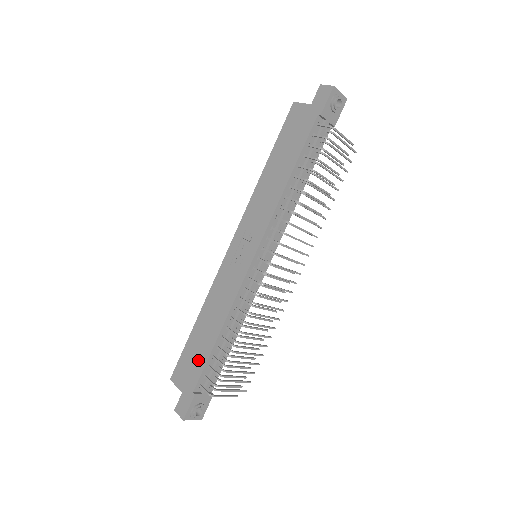
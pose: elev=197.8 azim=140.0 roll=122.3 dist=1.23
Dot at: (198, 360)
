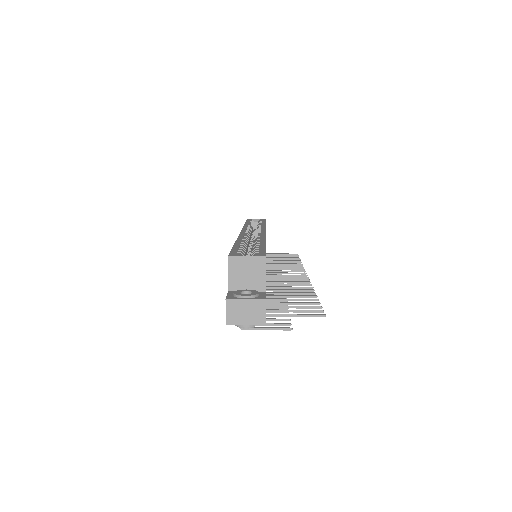
Dot at: occluded
